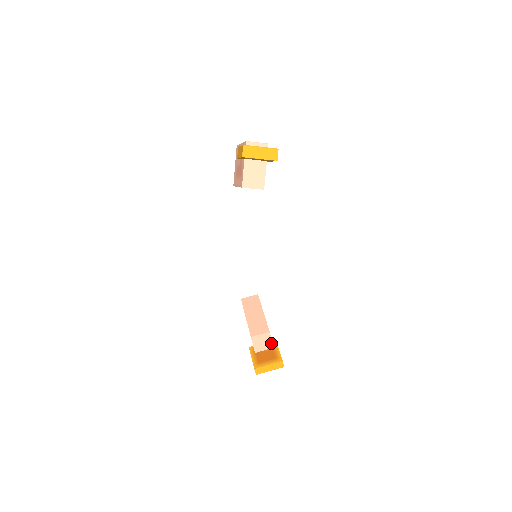
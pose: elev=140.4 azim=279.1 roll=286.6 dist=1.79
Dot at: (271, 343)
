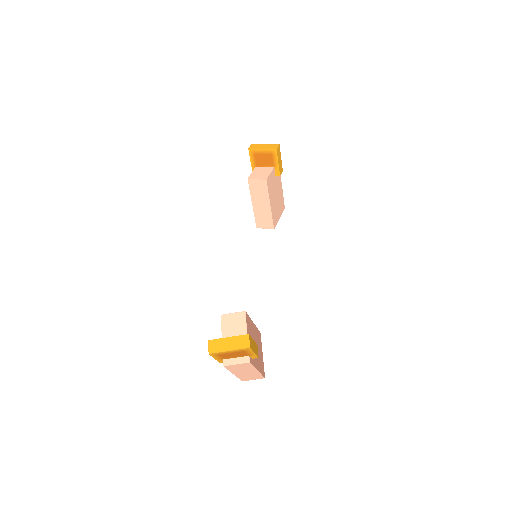
Dot at: (246, 333)
